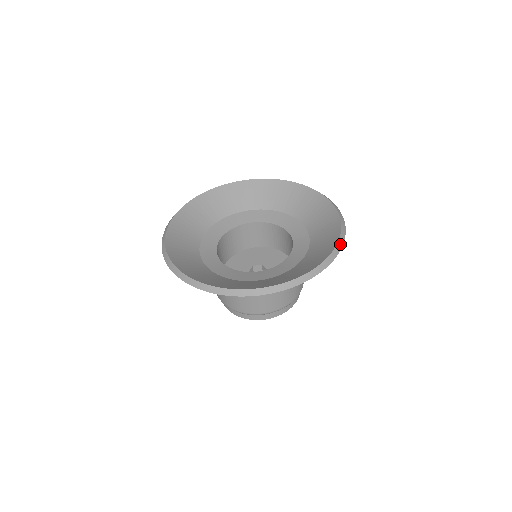
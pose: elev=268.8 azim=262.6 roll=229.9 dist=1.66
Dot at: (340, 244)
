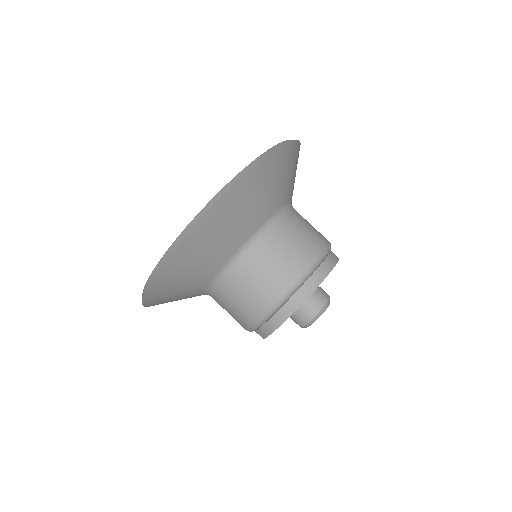
Dot at: occluded
